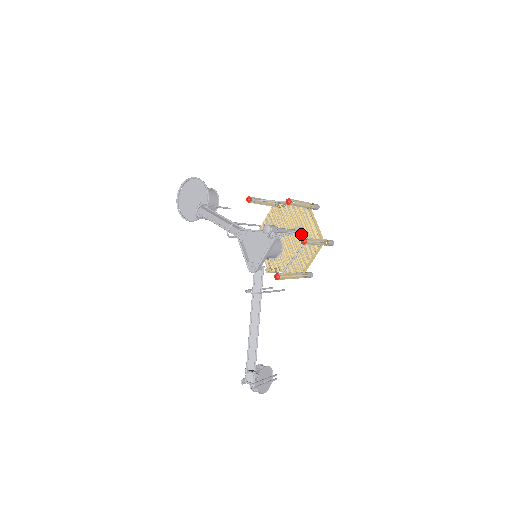
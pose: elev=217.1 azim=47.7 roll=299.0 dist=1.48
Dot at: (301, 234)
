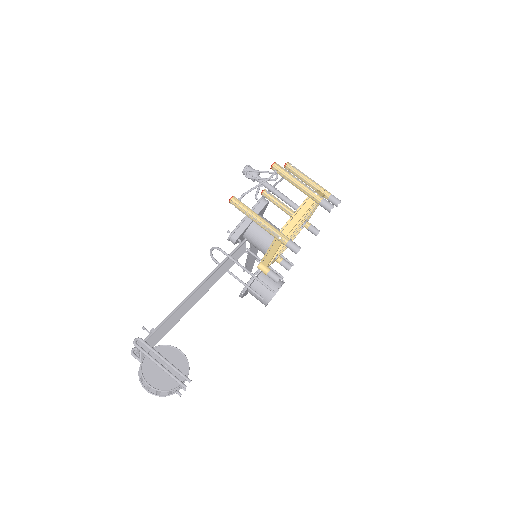
Dot at: occluded
